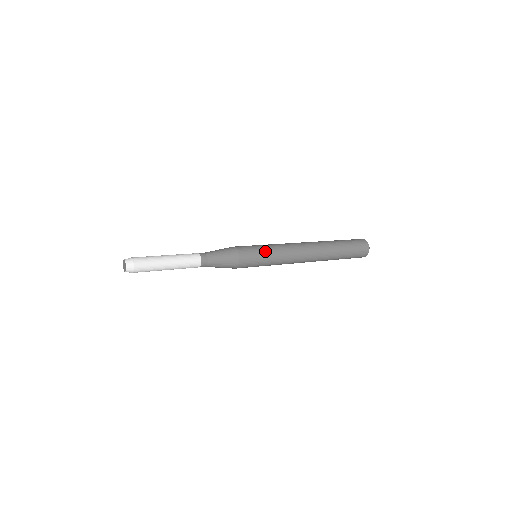
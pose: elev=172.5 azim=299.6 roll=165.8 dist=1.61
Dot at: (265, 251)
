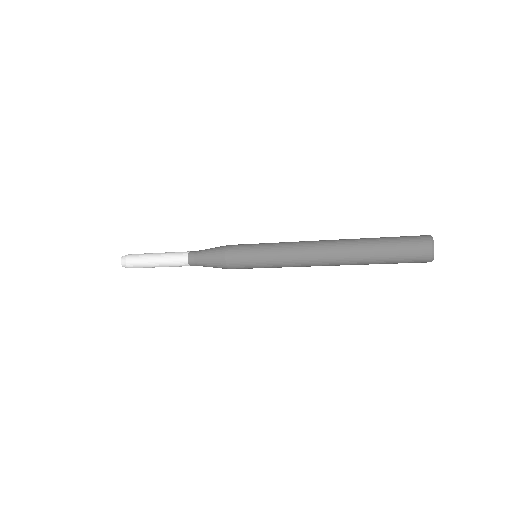
Dot at: (259, 245)
